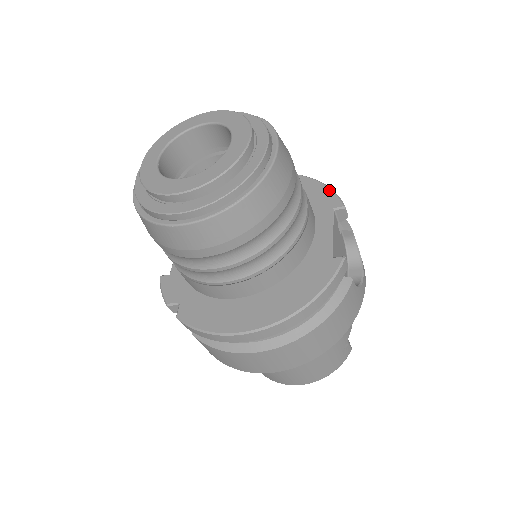
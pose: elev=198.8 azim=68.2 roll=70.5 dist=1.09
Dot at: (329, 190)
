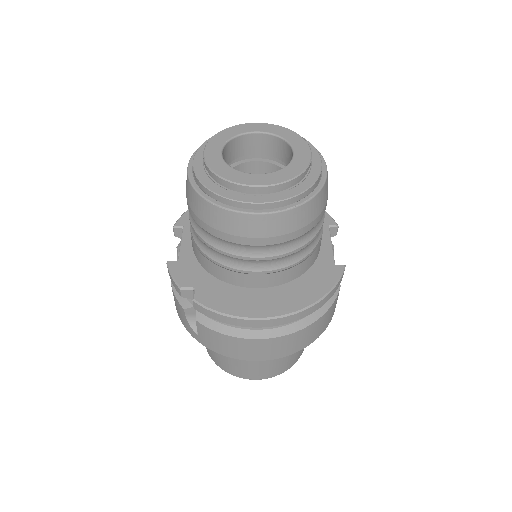
Dot at: occluded
